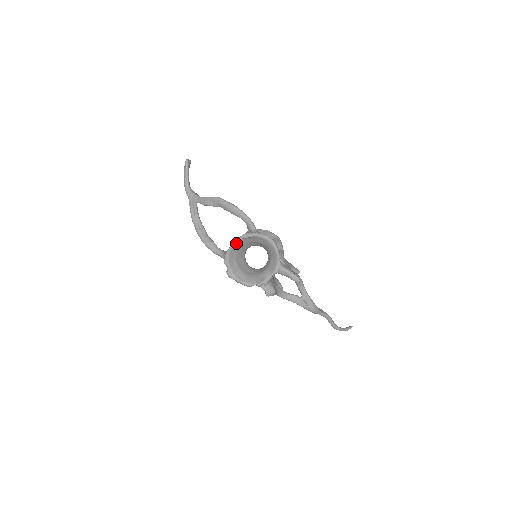
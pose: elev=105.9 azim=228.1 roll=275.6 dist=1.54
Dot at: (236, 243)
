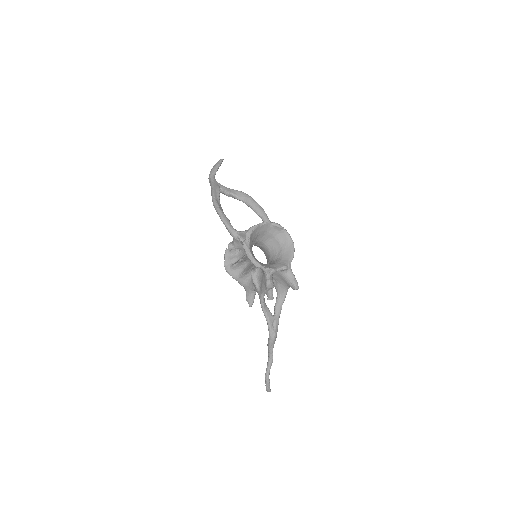
Dot at: (265, 224)
